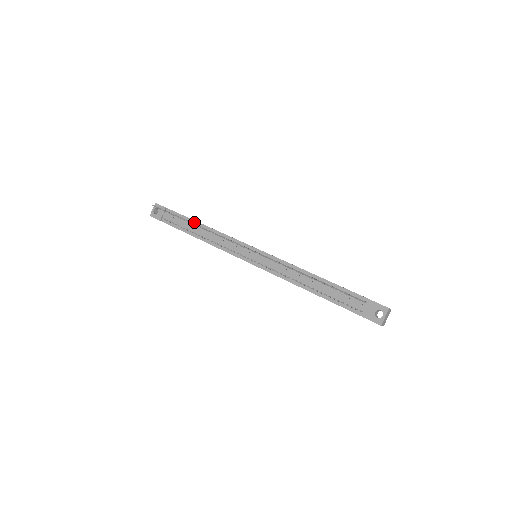
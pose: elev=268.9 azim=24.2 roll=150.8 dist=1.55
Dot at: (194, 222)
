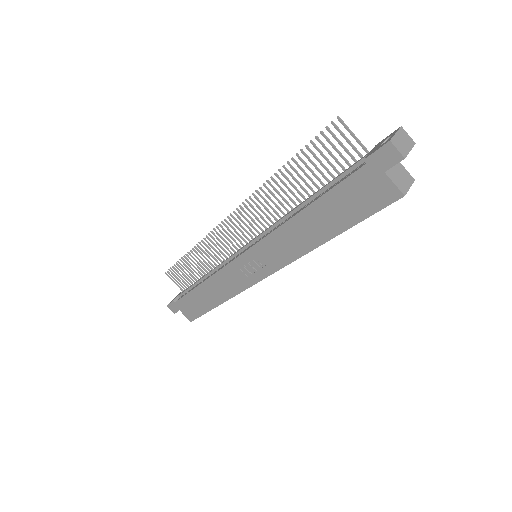
Dot at: occluded
